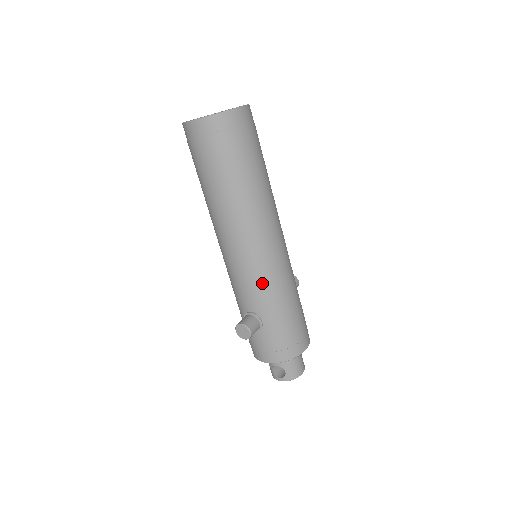
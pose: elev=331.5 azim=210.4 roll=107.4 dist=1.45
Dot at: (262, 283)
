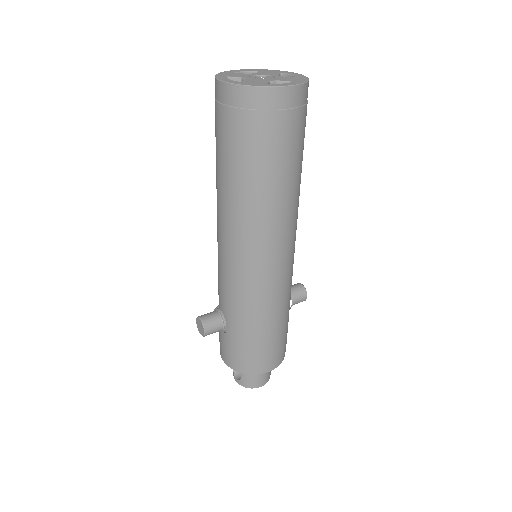
Dot at: (238, 292)
